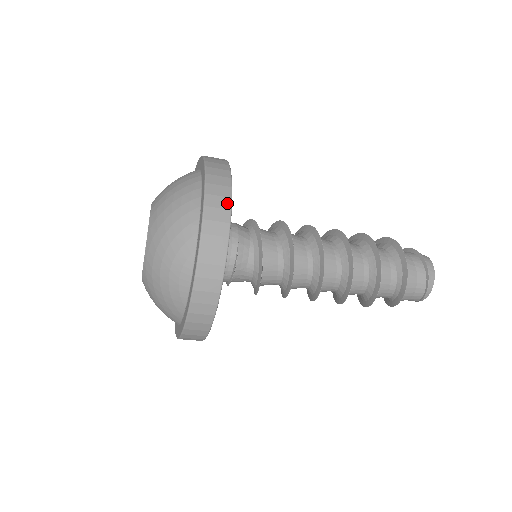
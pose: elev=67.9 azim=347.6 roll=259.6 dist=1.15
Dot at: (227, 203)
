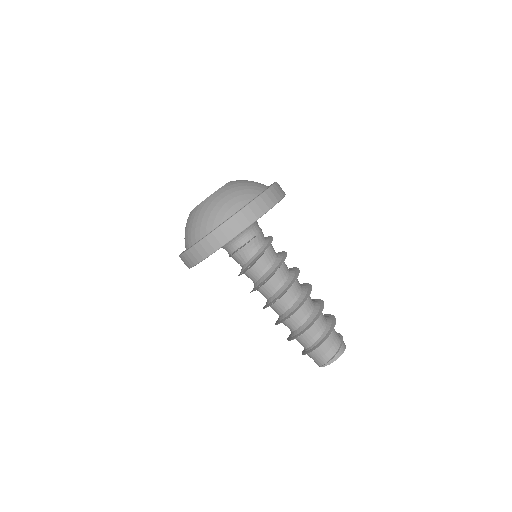
Dot at: (281, 195)
